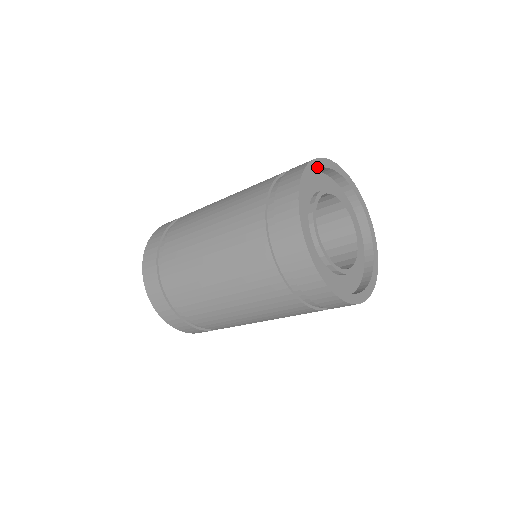
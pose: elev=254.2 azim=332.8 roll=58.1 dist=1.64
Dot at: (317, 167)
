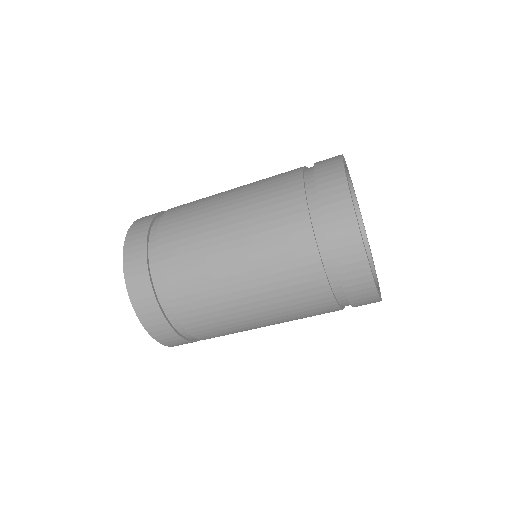
Dot at: occluded
